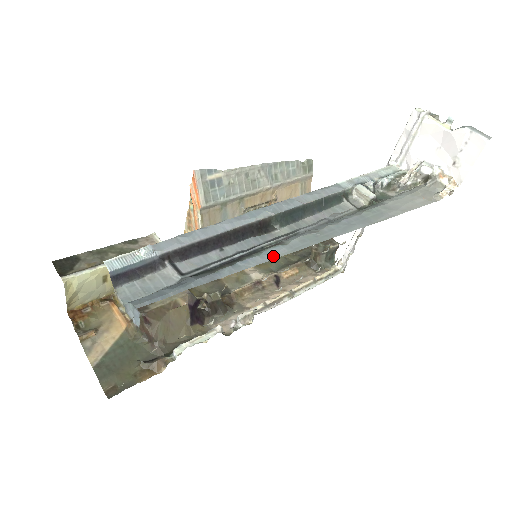
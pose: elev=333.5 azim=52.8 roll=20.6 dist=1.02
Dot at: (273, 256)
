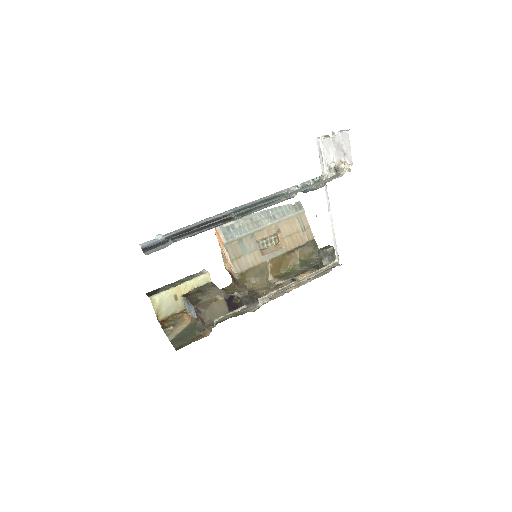
Dot at: (219, 220)
